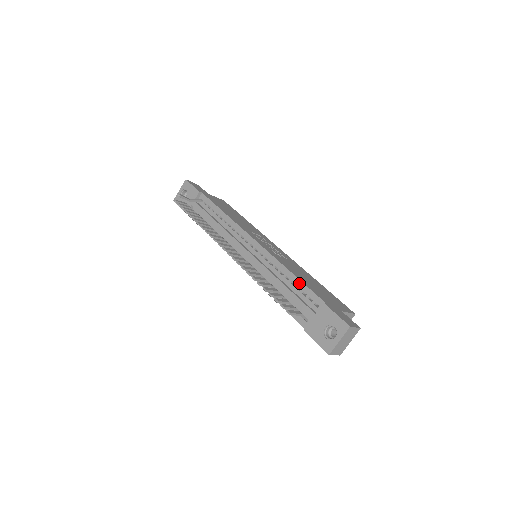
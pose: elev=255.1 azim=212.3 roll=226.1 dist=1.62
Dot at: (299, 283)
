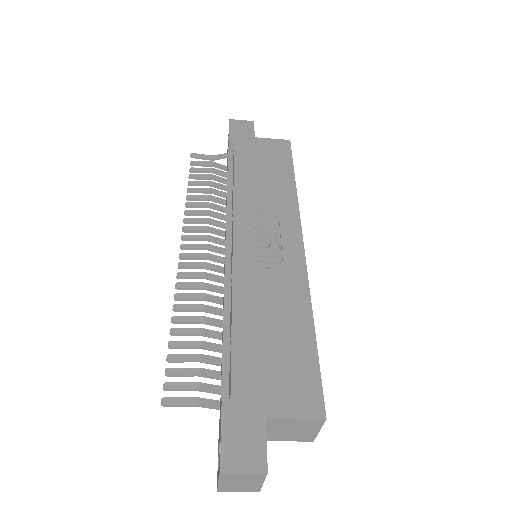
Dot at: (230, 340)
